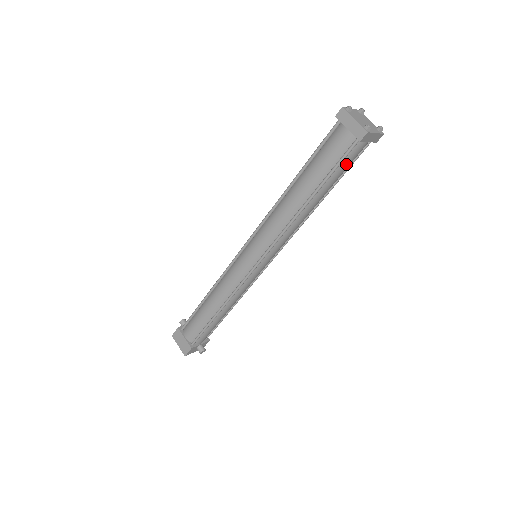
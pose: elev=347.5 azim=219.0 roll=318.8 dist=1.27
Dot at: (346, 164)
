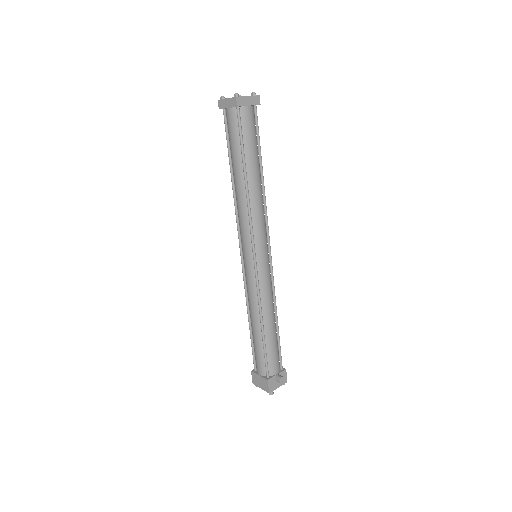
Dot at: (248, 132)
